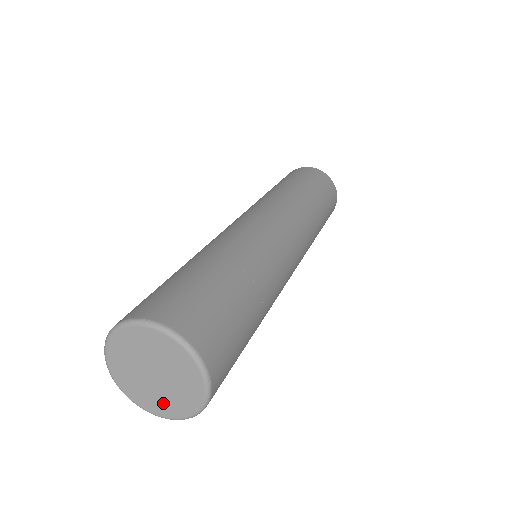
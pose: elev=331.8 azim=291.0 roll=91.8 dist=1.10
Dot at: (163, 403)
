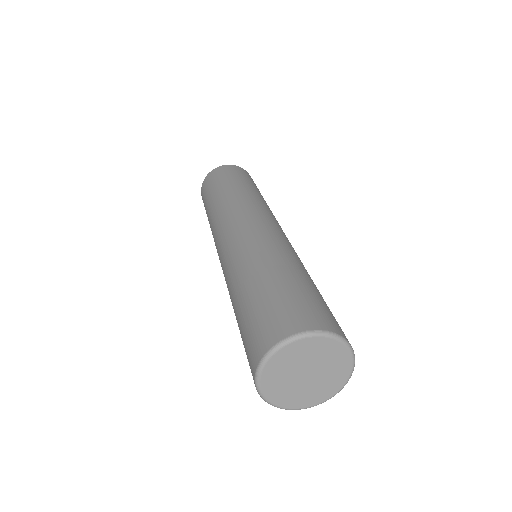
Dot at: (315, 394)
